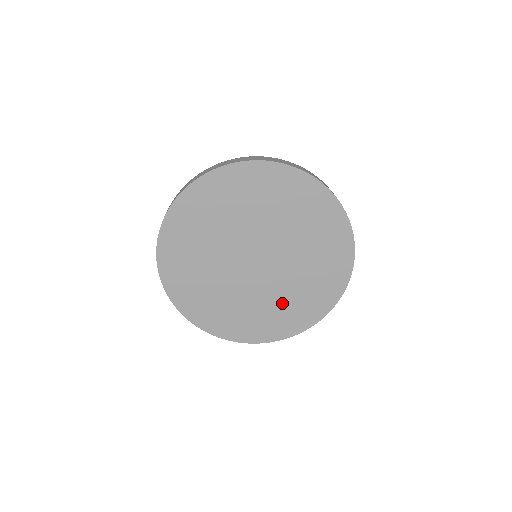
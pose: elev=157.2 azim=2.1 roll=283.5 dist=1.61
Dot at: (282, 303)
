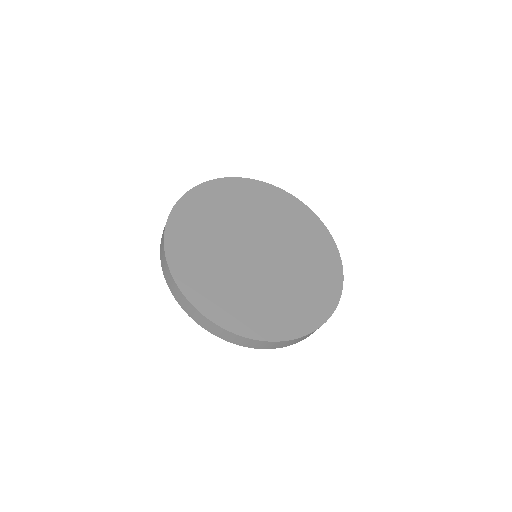
Dot at: (291, 295)
